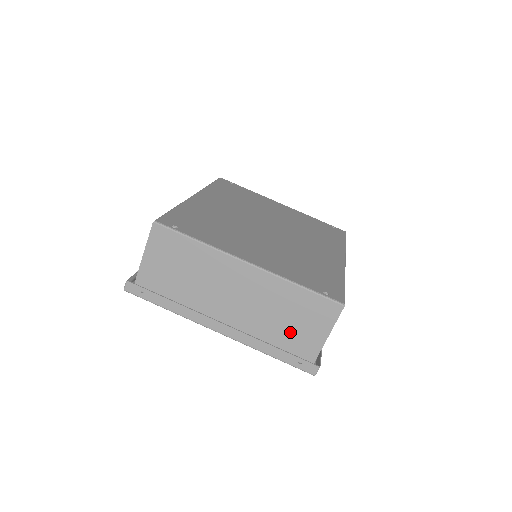
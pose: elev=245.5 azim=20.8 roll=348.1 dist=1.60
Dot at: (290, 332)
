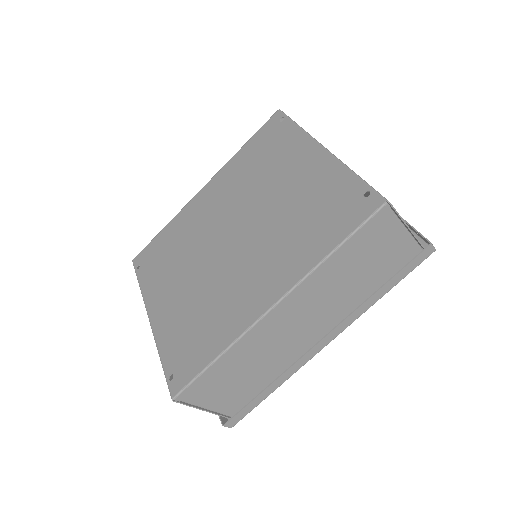
Dot at: occluded
